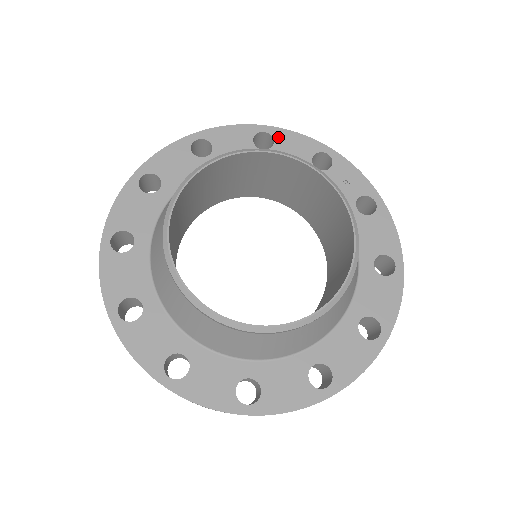
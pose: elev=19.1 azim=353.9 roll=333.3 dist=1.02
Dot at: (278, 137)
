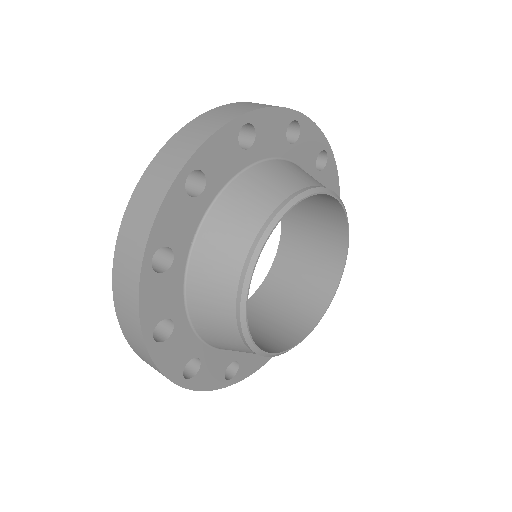
Dot at: (329, 165)
